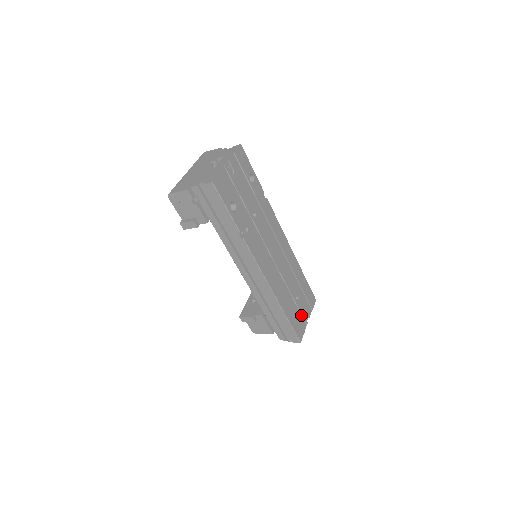
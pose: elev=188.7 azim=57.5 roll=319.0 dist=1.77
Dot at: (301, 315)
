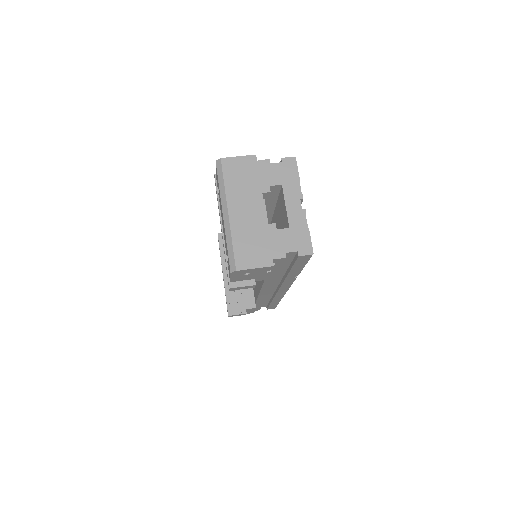
Dot at: occluded
